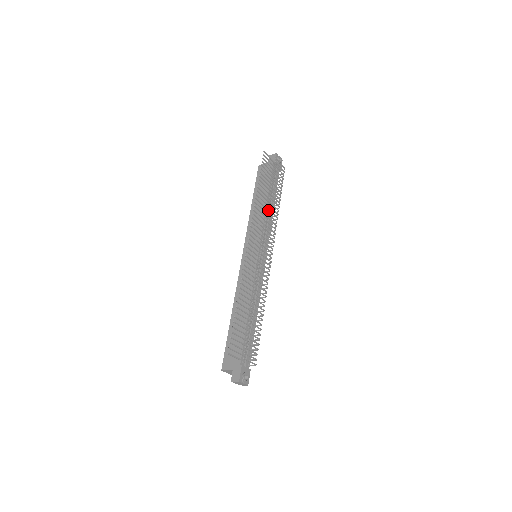
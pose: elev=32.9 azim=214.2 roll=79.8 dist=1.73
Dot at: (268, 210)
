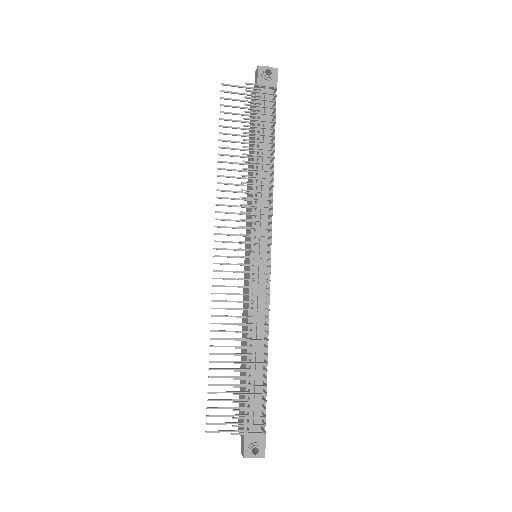
Dot at: (253, 179)
